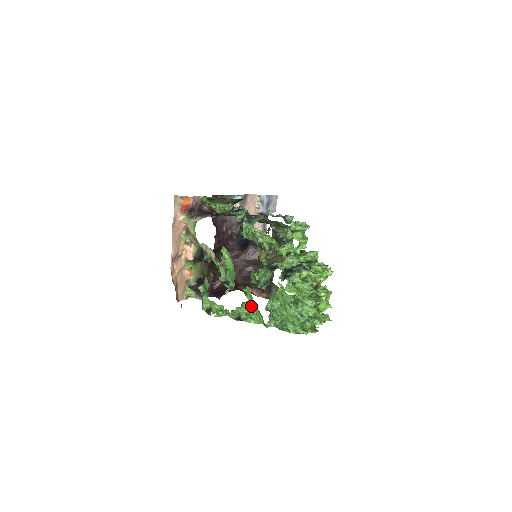
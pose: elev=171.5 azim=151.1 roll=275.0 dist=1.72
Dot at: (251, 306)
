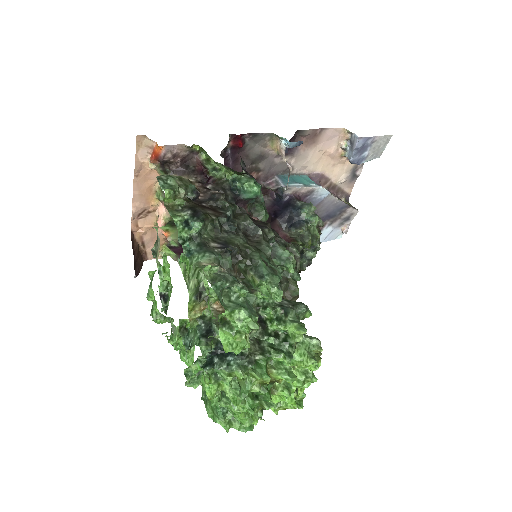
Dot at: (184, 345)
